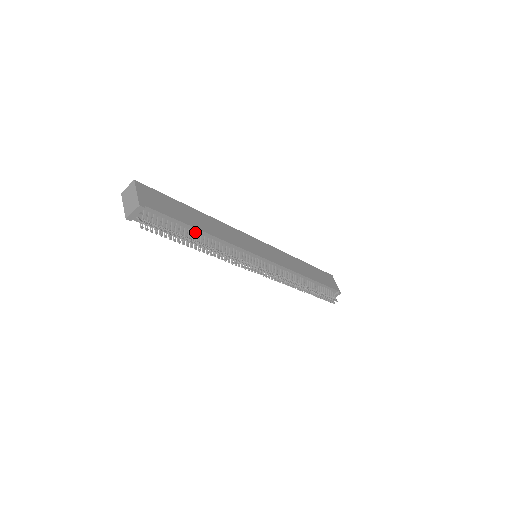
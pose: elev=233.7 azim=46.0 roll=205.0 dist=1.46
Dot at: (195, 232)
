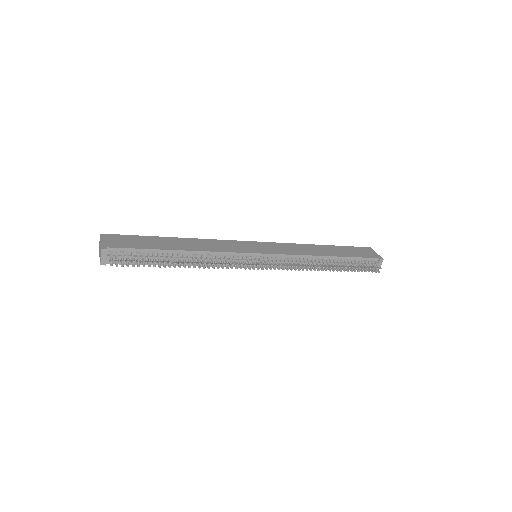
Dot at: (170, 254)
